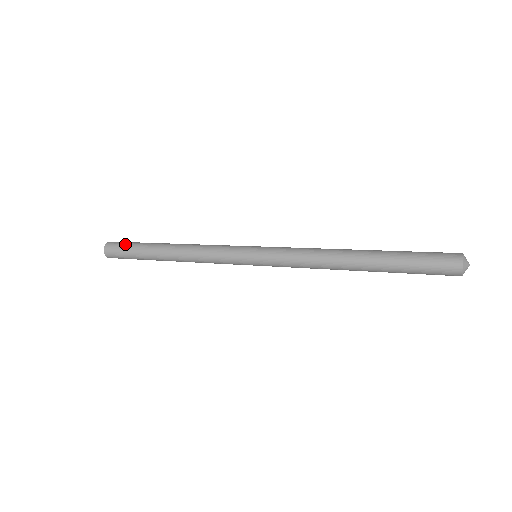
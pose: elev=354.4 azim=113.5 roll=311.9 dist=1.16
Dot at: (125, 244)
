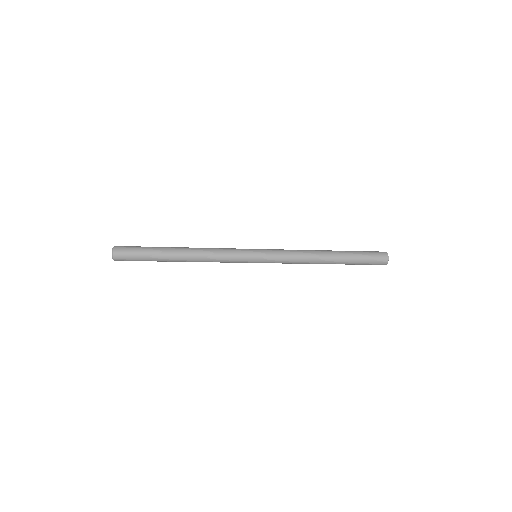
Dot at: (136, 250)
